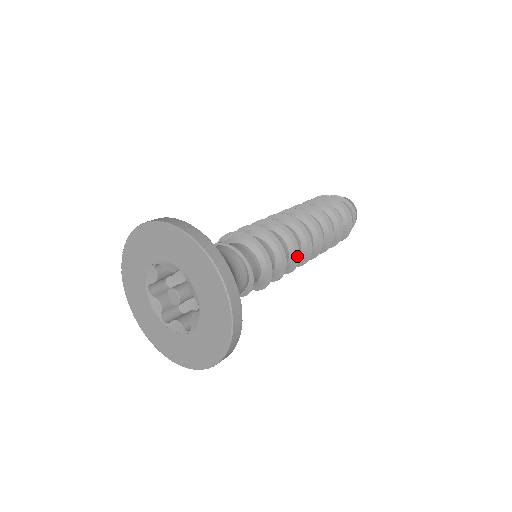
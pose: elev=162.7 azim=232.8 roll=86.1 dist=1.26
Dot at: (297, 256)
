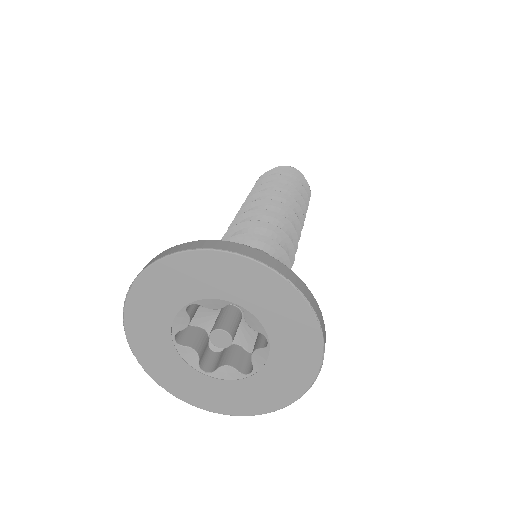
Dot at: (295, 244)
